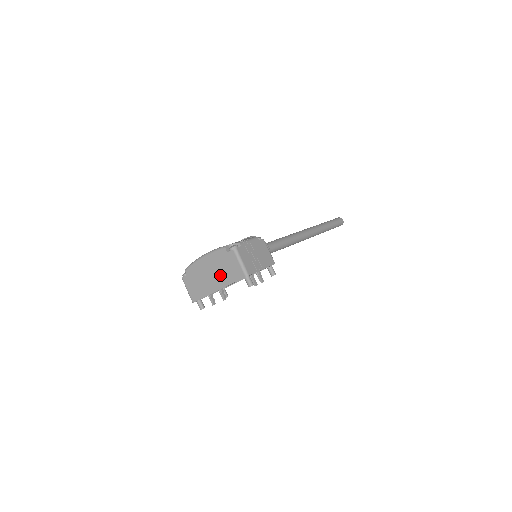
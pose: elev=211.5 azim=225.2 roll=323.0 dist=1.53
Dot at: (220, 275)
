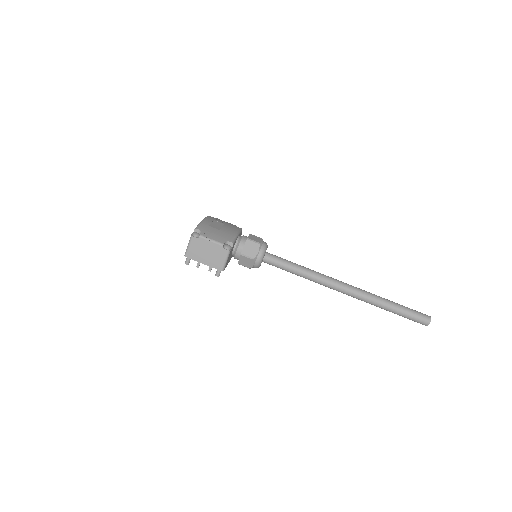
Dot at: occluded
